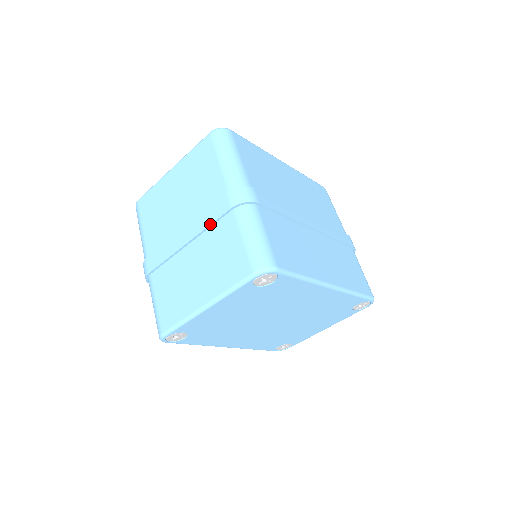
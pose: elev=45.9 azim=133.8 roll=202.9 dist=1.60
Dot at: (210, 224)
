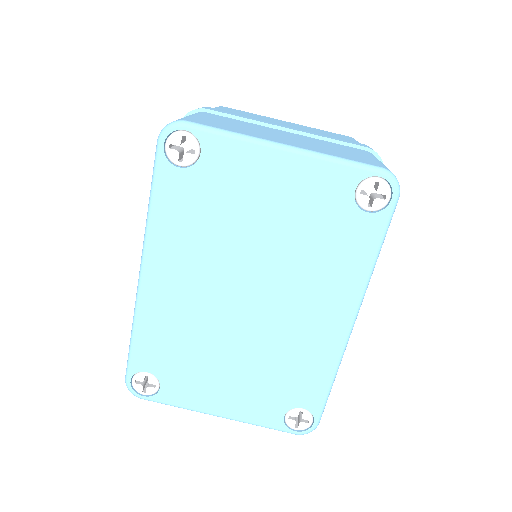
Dot at: (332, 138)
